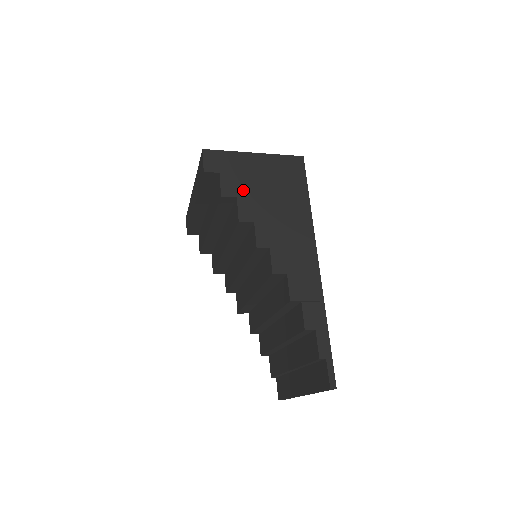
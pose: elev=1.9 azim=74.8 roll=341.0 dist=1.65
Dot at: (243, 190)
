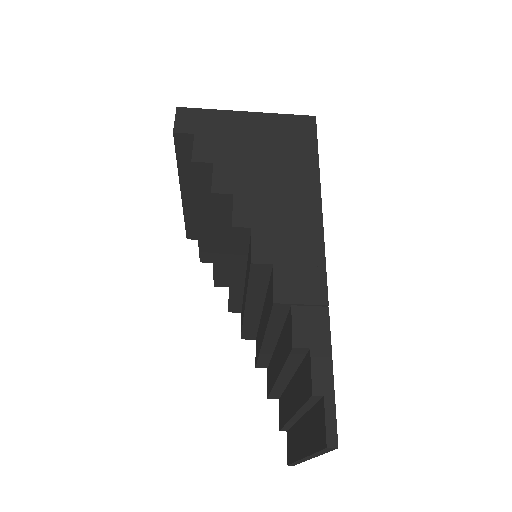
Dot at: (224, 155)
